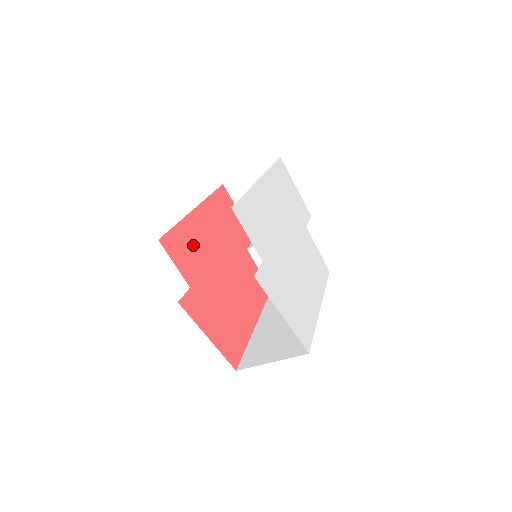
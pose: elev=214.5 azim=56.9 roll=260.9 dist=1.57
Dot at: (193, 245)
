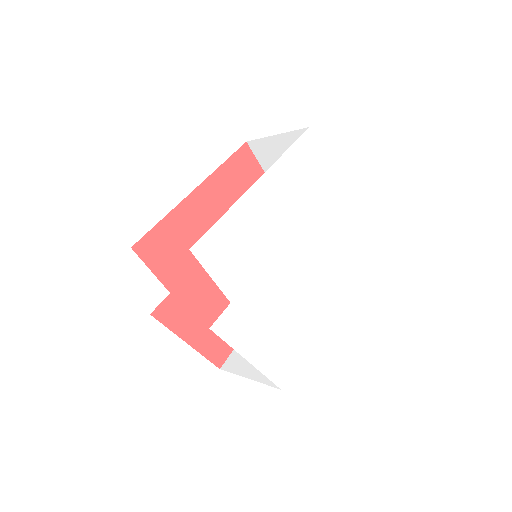
Dot at: (183, 239)
